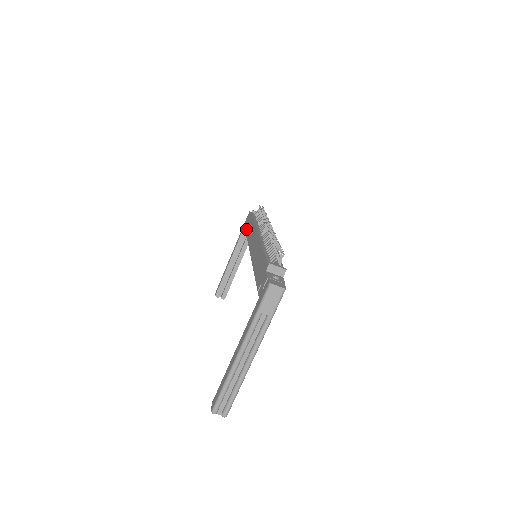
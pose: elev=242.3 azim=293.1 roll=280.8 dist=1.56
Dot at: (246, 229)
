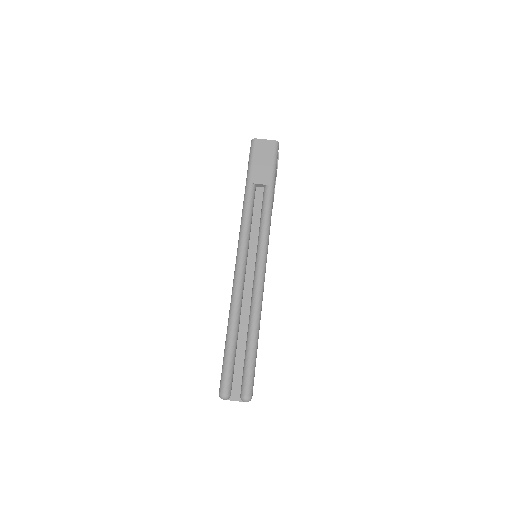
Dot at: occluded
